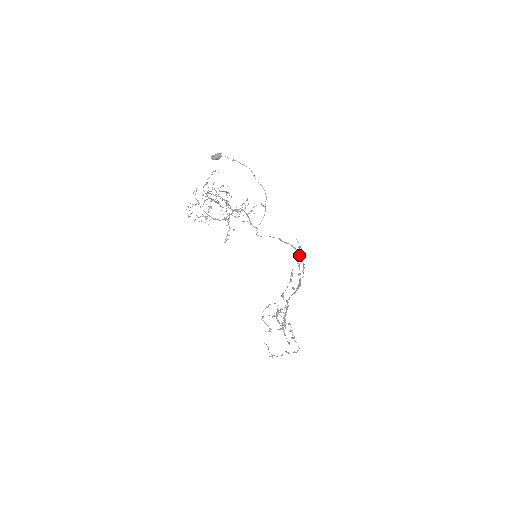
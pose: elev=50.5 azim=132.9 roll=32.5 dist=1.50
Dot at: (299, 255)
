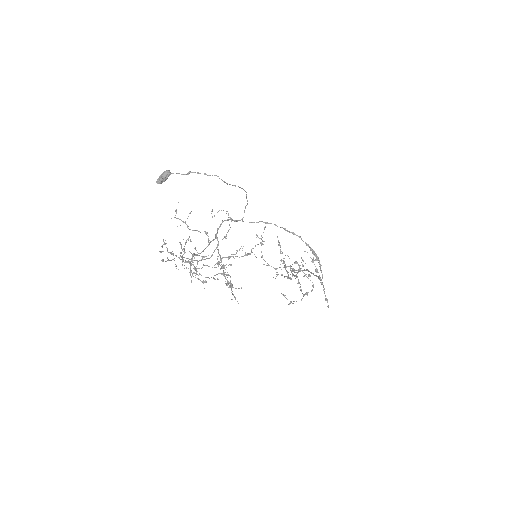
Dot at: (307, 244)
